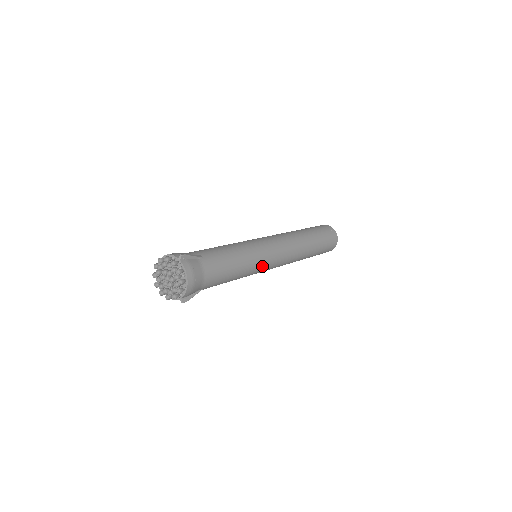
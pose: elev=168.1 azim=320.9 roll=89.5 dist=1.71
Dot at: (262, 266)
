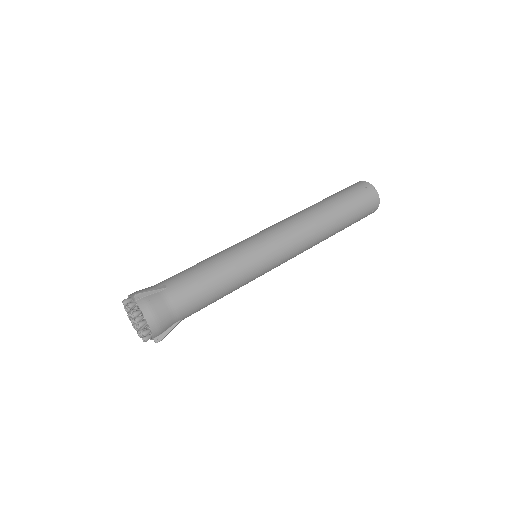
Dot at: (259, 268)
